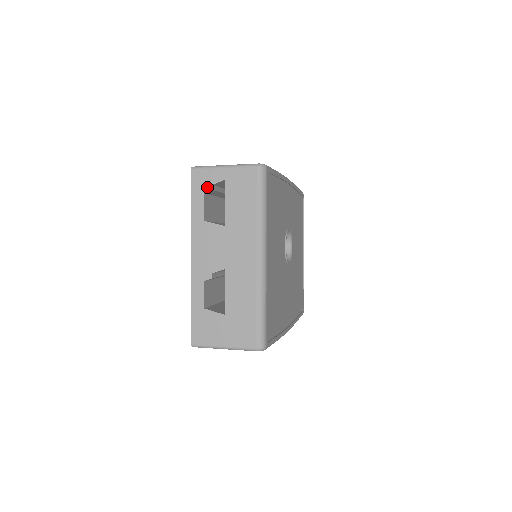
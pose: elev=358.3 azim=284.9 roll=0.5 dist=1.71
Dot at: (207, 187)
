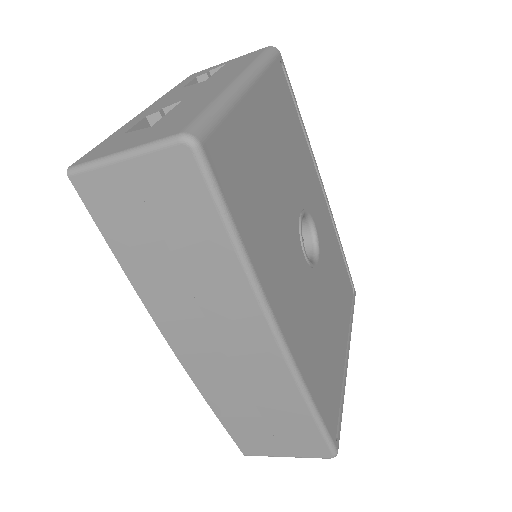
Dot at: (202, 74)
